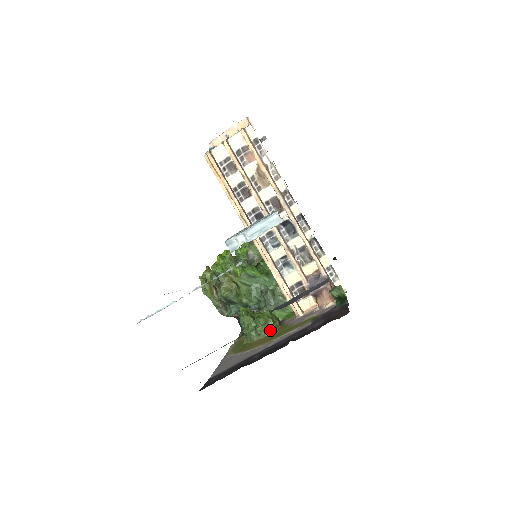
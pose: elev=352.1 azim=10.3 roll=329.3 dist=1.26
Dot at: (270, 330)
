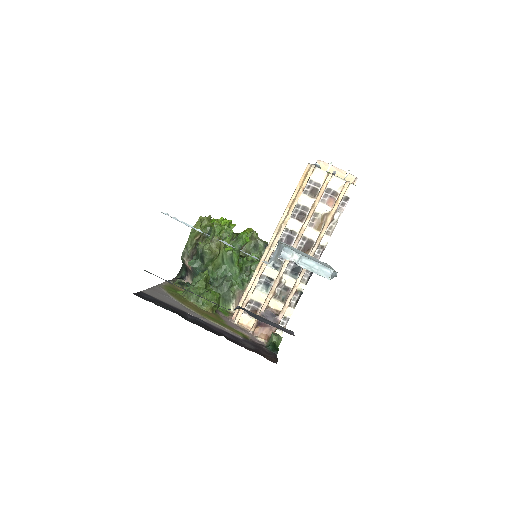
Dot at: (208, 308)
